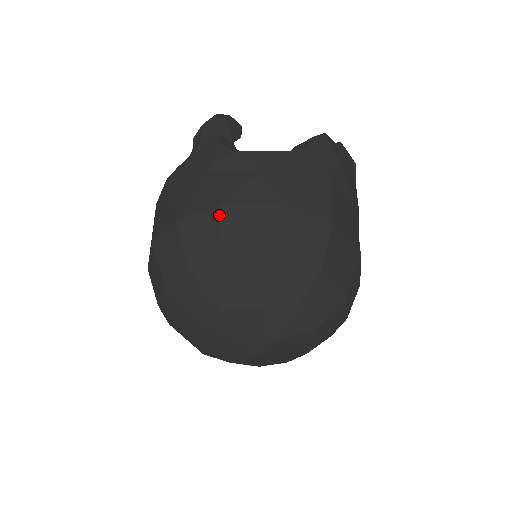
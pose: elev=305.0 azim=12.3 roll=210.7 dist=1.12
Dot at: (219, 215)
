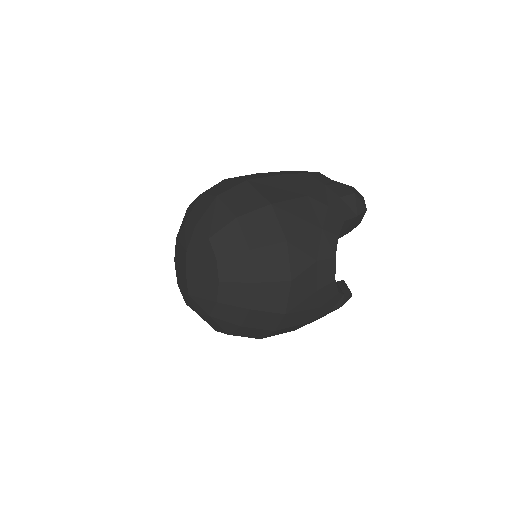
Dot at: occluded
